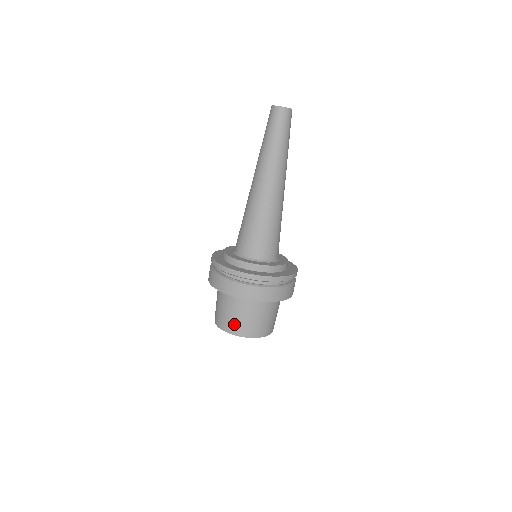
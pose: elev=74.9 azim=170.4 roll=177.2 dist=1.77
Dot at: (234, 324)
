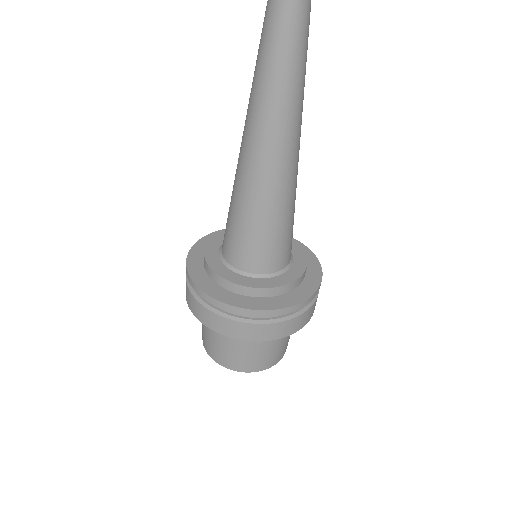
Dot at: (259, 361)
